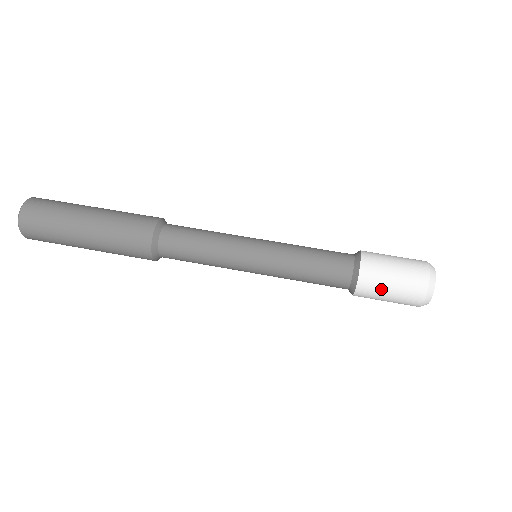
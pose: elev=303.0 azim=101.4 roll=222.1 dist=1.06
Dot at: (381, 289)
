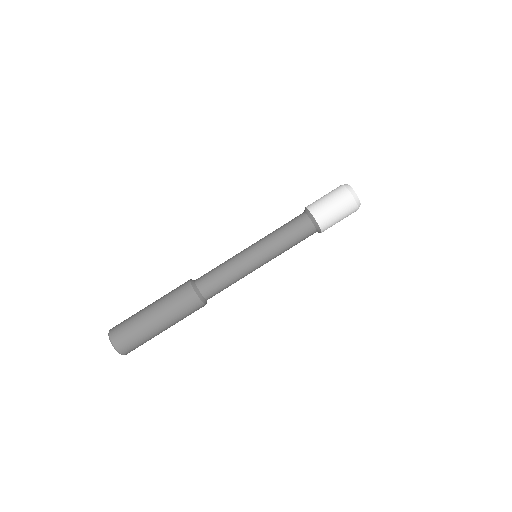
Dot at: (334, 224)
